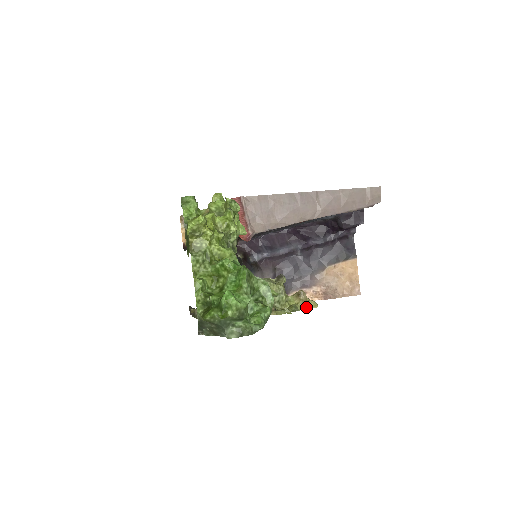
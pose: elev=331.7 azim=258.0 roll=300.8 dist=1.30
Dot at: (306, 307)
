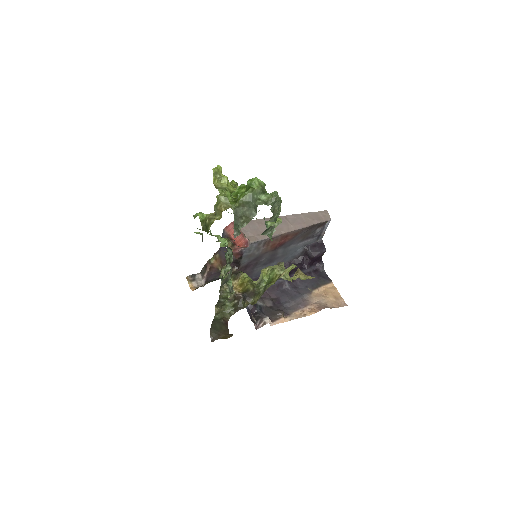
Dot at: (306, 278)
